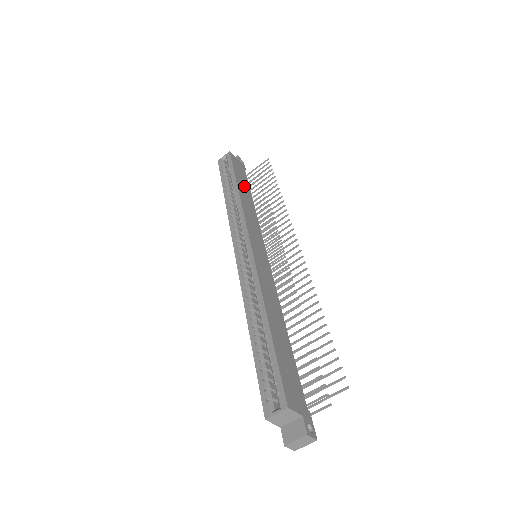
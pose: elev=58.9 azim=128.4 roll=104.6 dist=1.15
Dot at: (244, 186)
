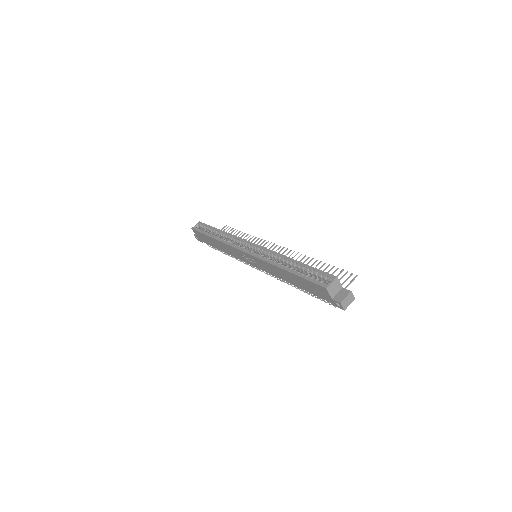
Dot at: occluded
